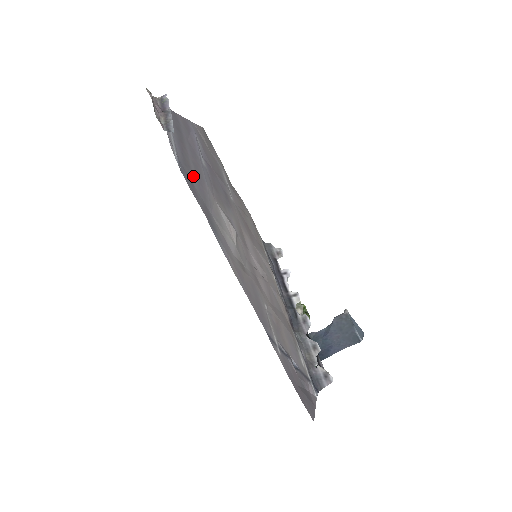
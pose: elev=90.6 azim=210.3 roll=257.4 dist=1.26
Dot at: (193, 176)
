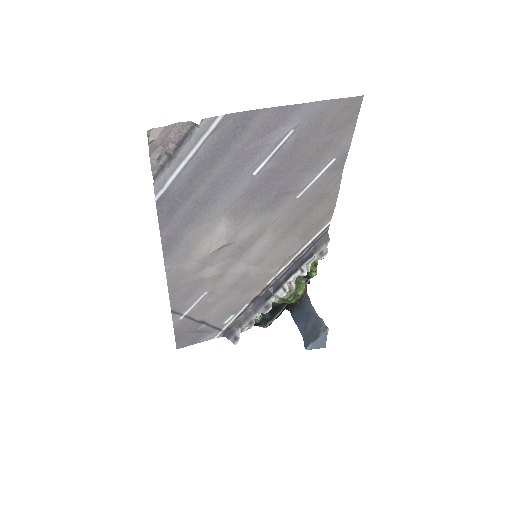
Dot at: (188, 202)
